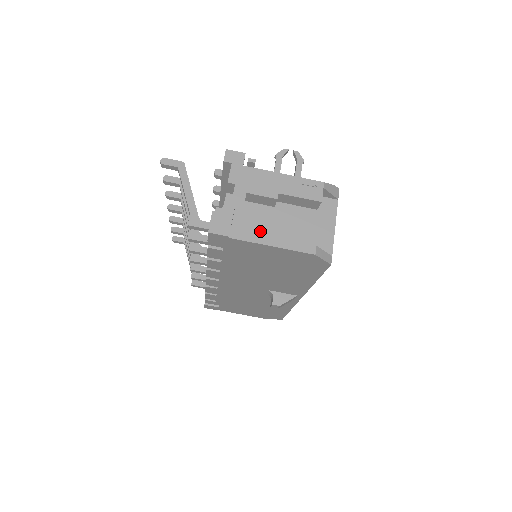
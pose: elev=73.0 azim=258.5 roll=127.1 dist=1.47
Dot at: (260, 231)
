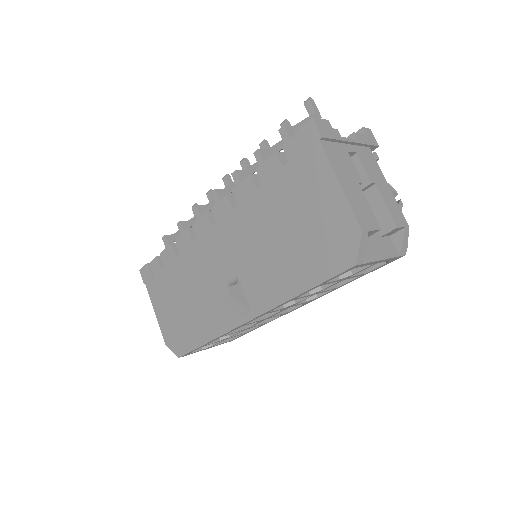
Dot at: (342, 170)
